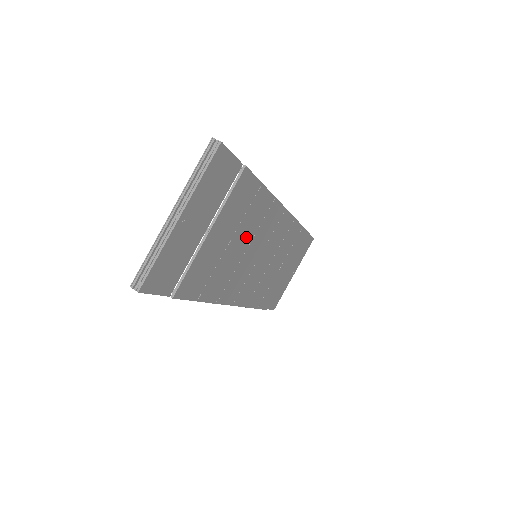
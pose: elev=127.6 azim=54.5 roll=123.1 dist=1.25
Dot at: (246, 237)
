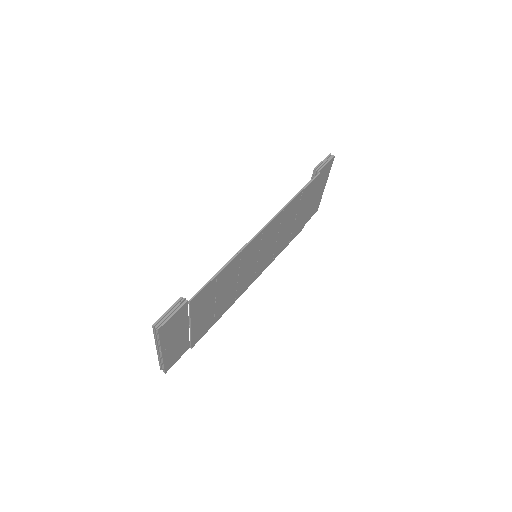
Dot at: (230, 281)
